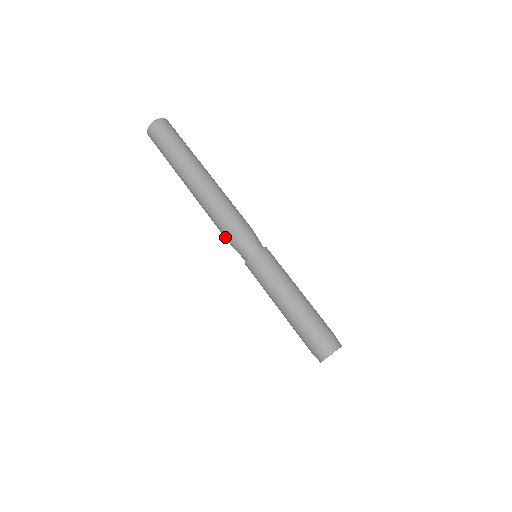
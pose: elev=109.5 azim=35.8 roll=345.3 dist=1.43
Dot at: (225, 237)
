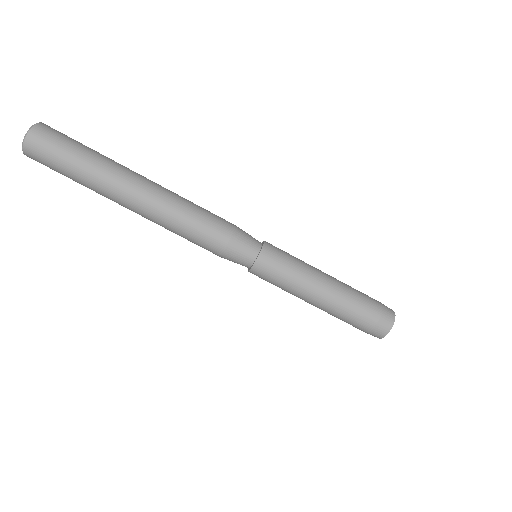
Dot at: (209, 250)
